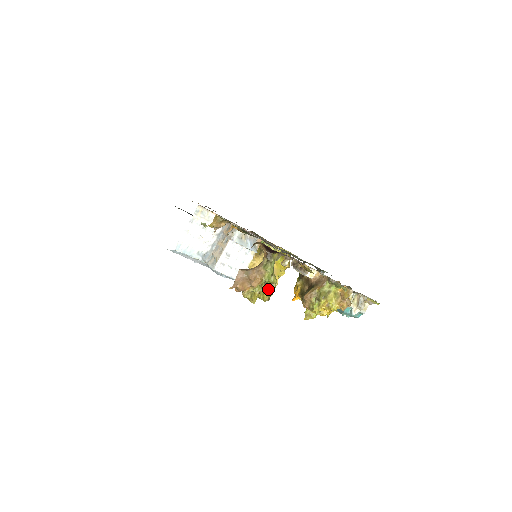
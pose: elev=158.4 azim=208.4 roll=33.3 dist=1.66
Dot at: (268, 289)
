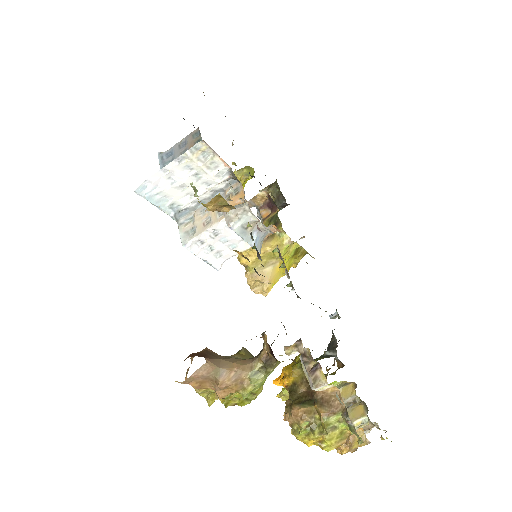
Dot at: (241, 397)
